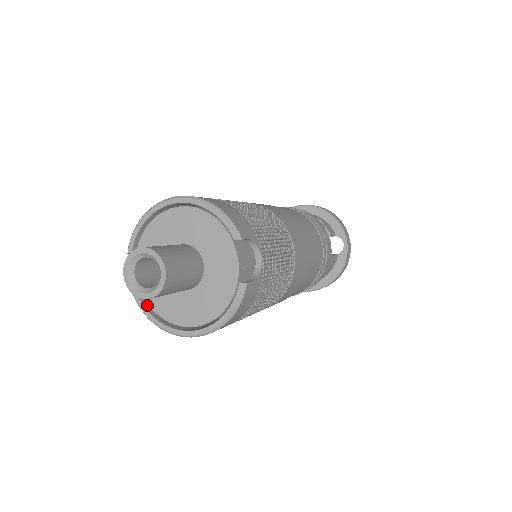
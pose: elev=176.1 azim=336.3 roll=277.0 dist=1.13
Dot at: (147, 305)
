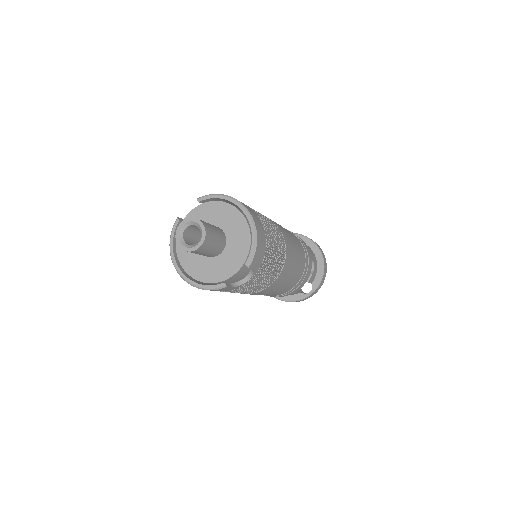
Dot at: occluded
